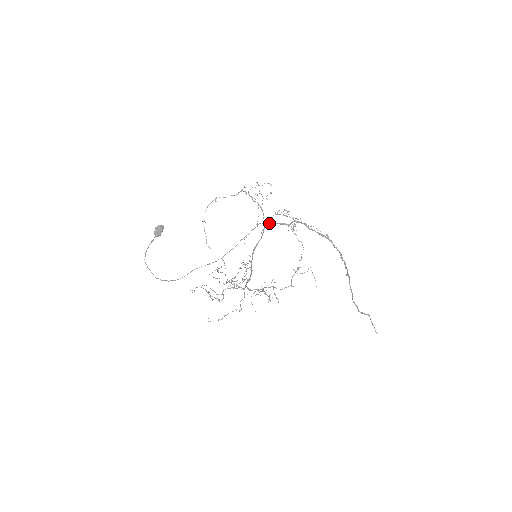
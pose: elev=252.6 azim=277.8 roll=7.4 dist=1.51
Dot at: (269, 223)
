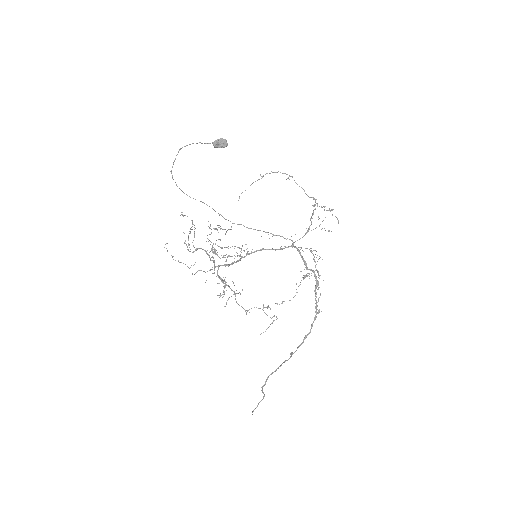
Dot at: (297, 248)
